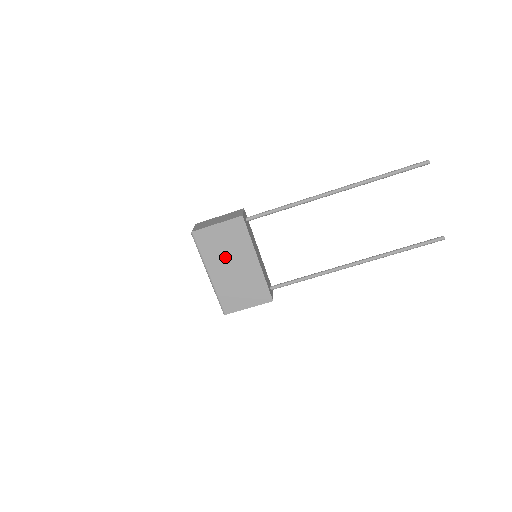
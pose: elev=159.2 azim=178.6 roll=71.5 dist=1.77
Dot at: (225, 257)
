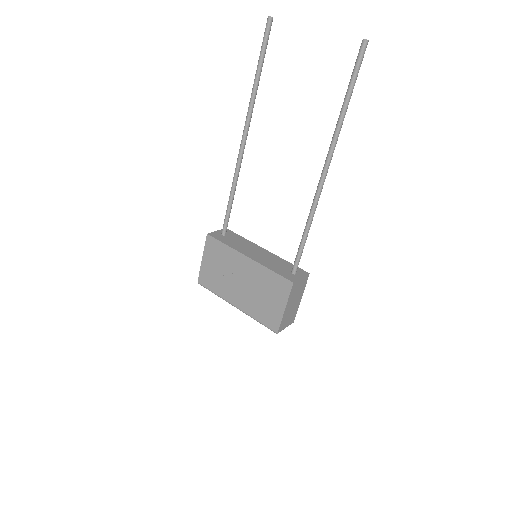
Dot at: (229, 280)
